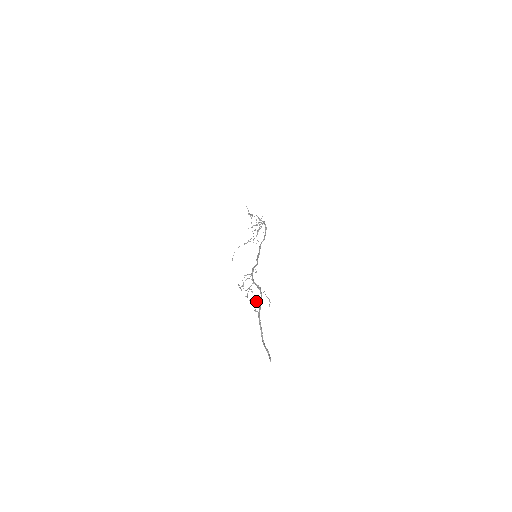
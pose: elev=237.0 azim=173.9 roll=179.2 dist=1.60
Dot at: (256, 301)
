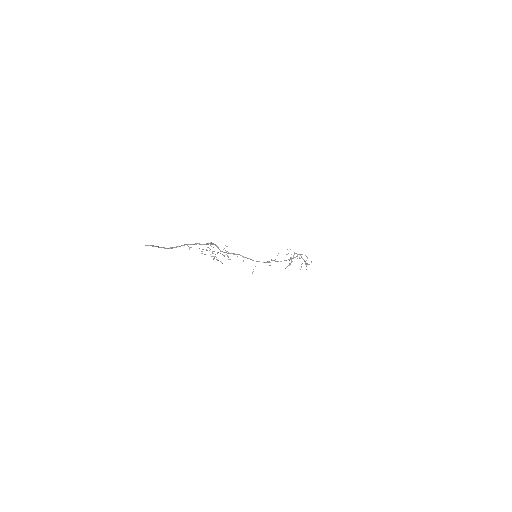
Dot at: (196, 244)
